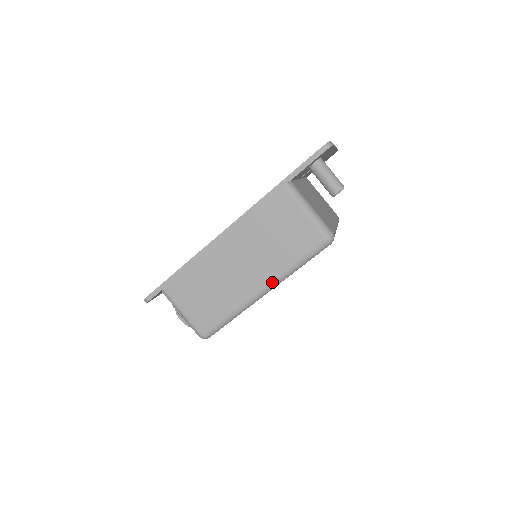
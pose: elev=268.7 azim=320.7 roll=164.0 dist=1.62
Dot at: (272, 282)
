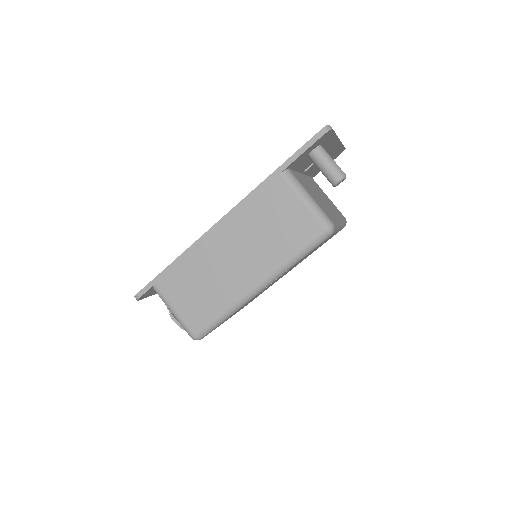
Dot at: (268, 277)
